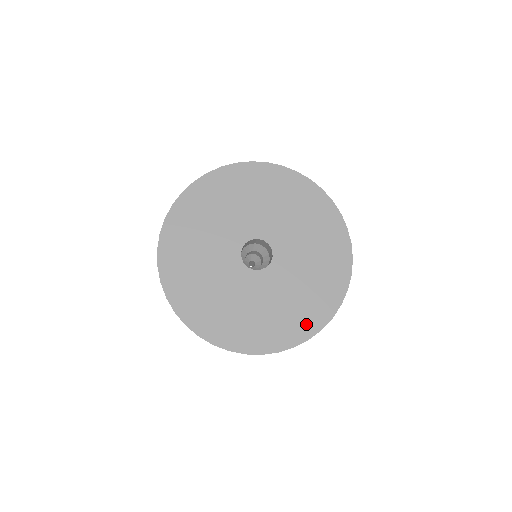
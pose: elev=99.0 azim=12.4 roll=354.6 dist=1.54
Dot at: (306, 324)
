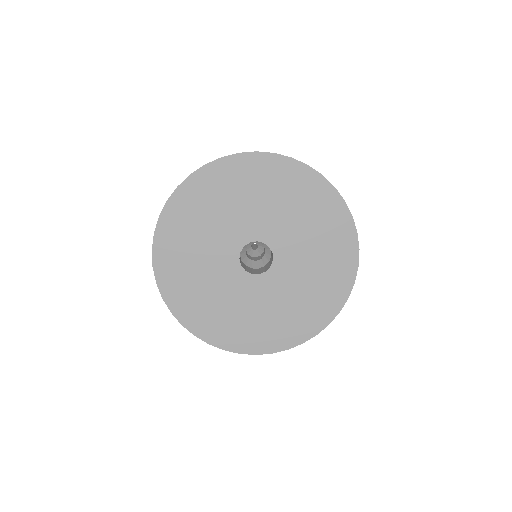
Dot at: (302, 329)
